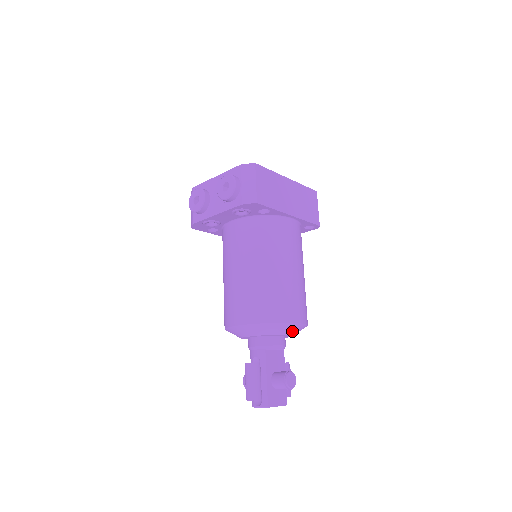
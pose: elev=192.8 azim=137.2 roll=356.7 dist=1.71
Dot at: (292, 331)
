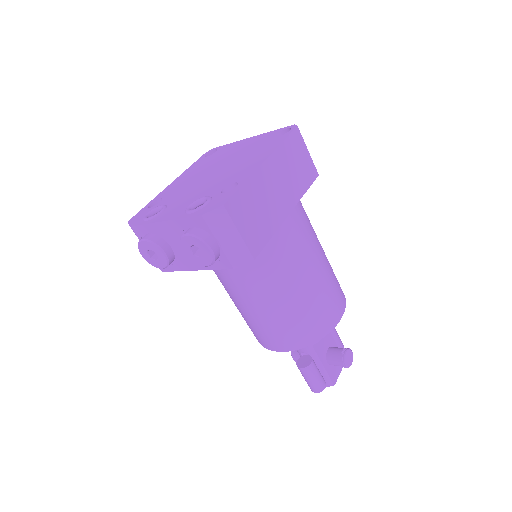
Dot at: occluded
